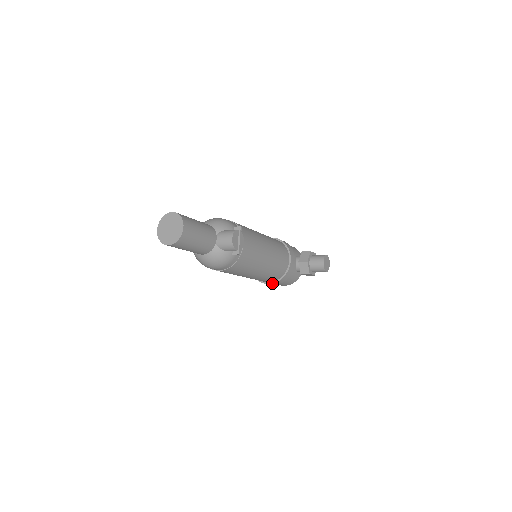
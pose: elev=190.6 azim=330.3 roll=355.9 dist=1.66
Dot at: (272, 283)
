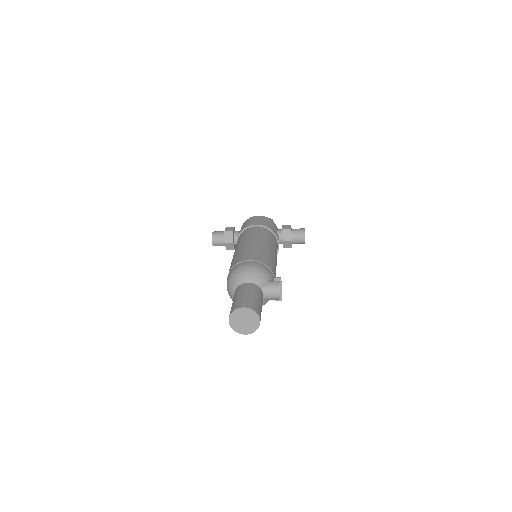
Dot at: occluded
